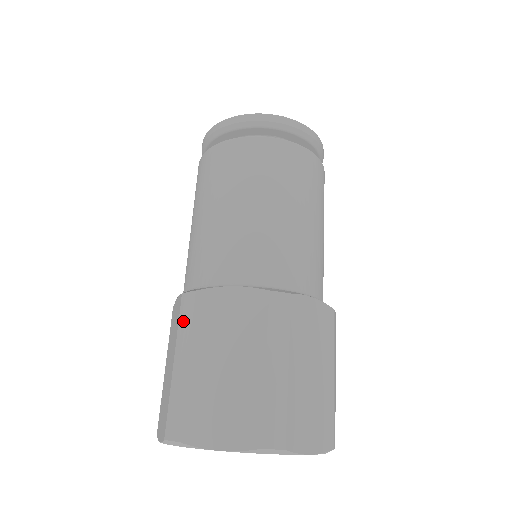
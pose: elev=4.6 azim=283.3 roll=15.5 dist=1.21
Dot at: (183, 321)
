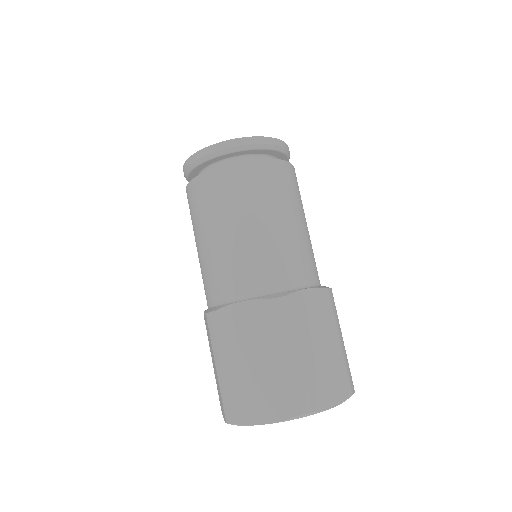
Dot at: (282, 322)
